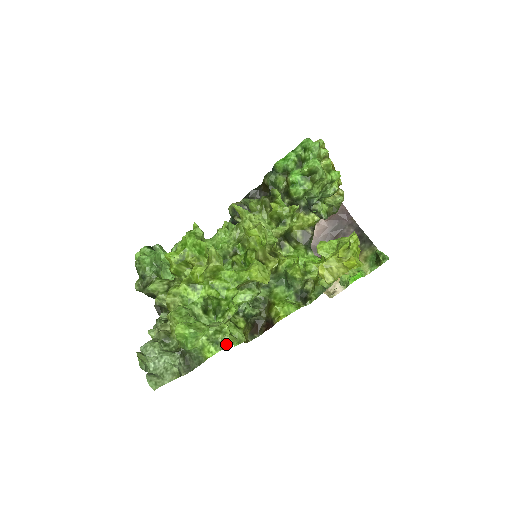
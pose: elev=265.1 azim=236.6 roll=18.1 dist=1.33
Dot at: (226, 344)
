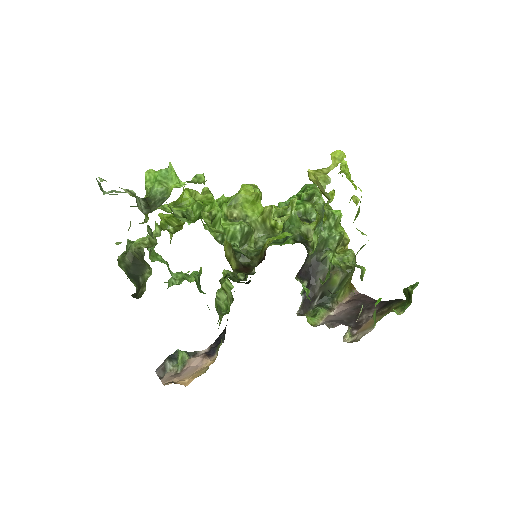
Dot at: (198, 183)
